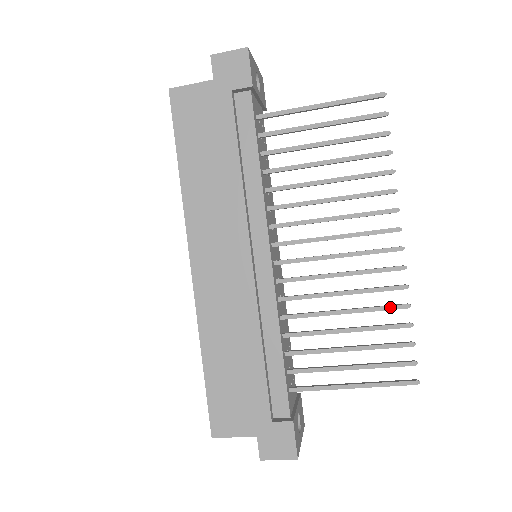
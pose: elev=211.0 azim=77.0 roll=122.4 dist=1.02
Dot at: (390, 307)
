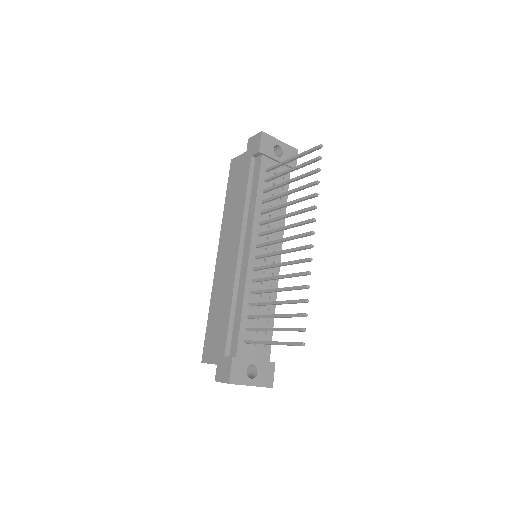
Dot at: (298, 287)
